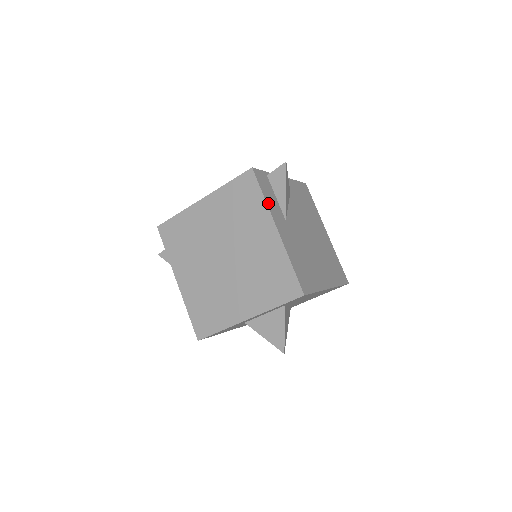
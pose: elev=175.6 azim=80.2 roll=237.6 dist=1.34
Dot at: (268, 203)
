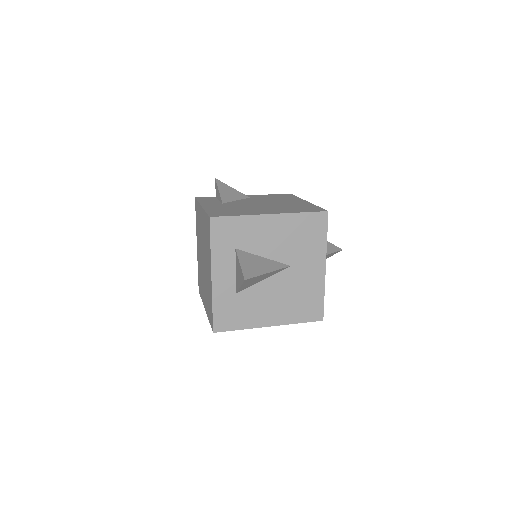
Dot at: (201, 202)
